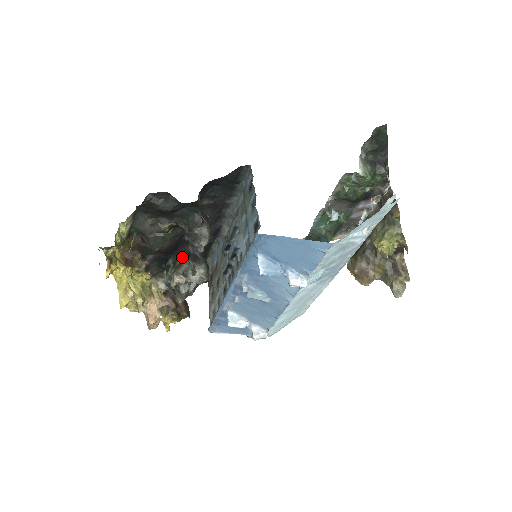
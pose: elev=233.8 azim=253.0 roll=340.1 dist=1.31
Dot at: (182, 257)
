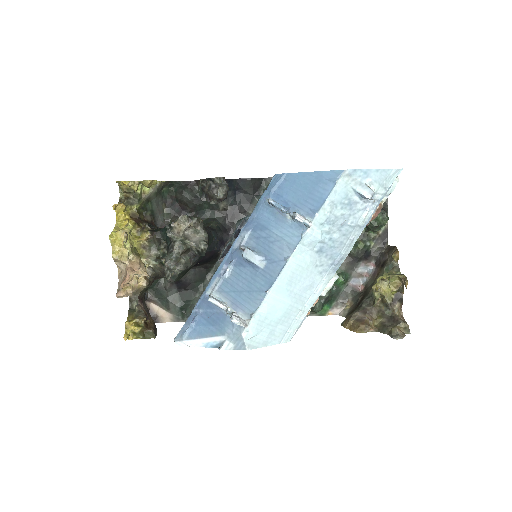
Dot at: occluded
